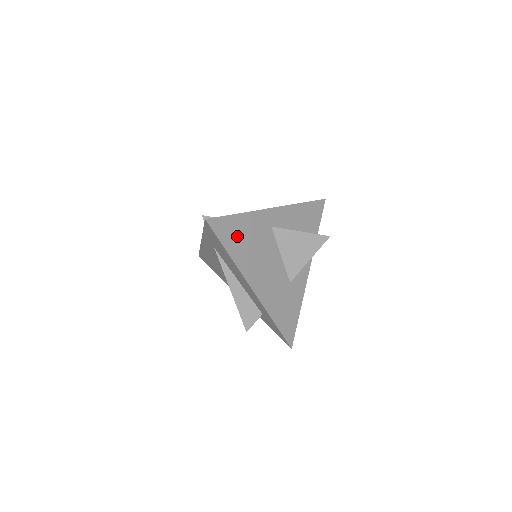
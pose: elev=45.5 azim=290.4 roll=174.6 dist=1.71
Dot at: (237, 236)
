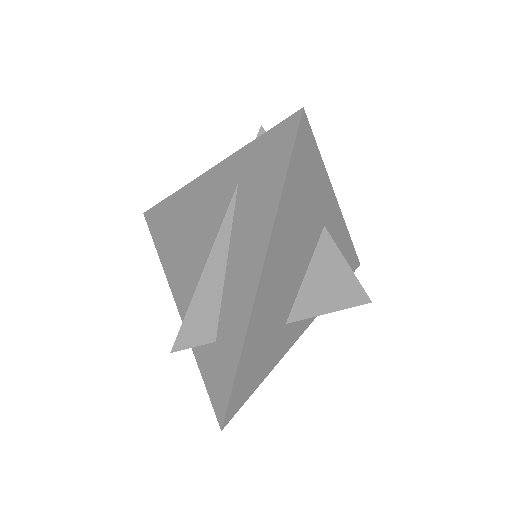
Dot at: (302, 184)
